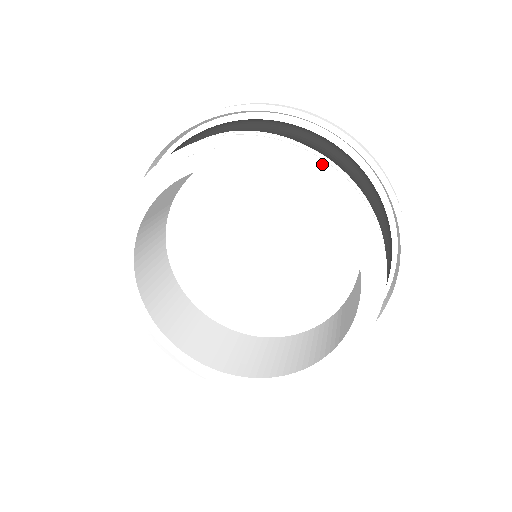
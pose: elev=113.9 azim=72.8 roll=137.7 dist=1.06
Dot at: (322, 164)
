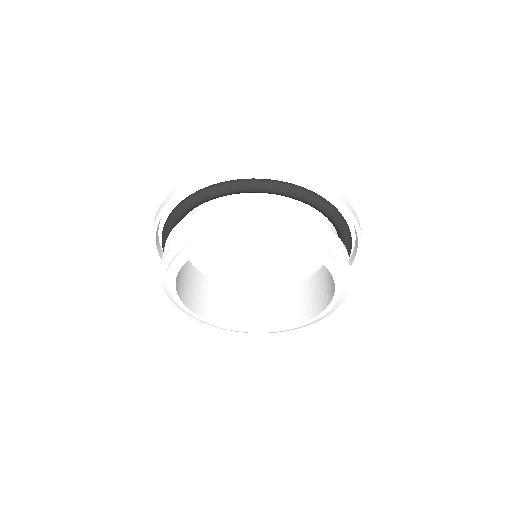
Dot at: (293, 227)
